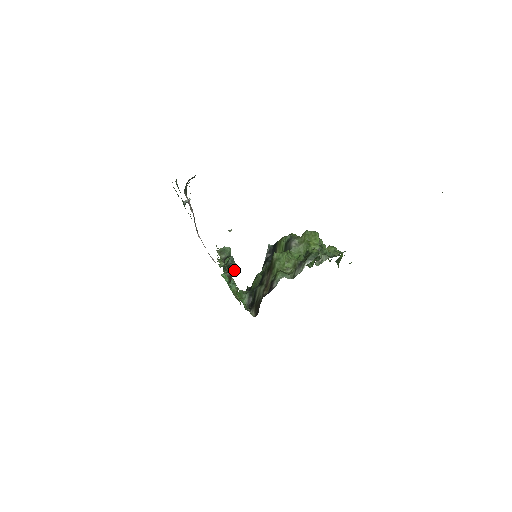
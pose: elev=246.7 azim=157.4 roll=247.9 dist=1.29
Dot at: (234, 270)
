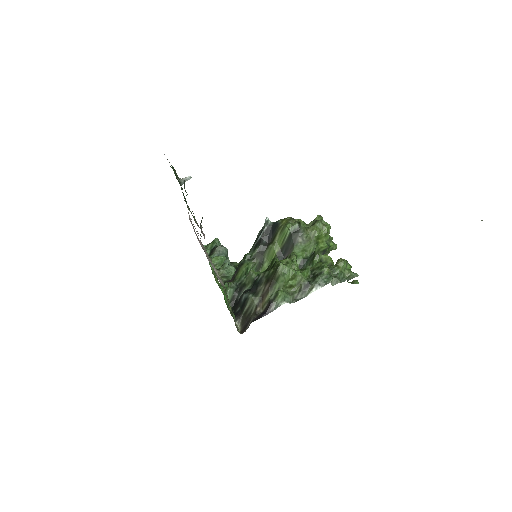
Dot at: occluded
